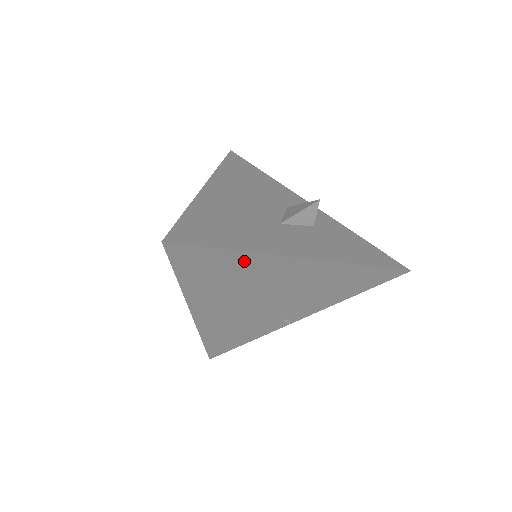
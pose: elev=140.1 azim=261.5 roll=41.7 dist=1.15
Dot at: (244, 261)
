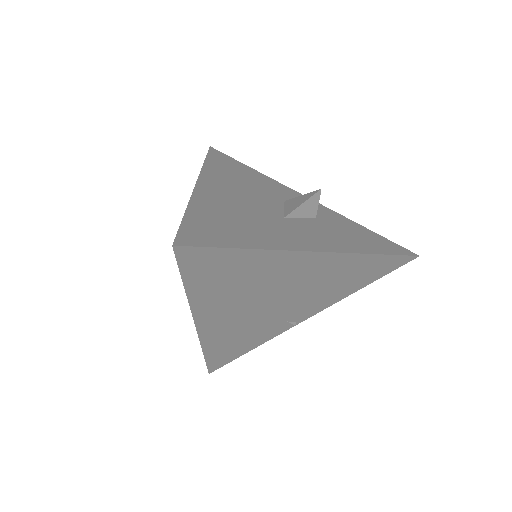
Dot at: (258, 261)
